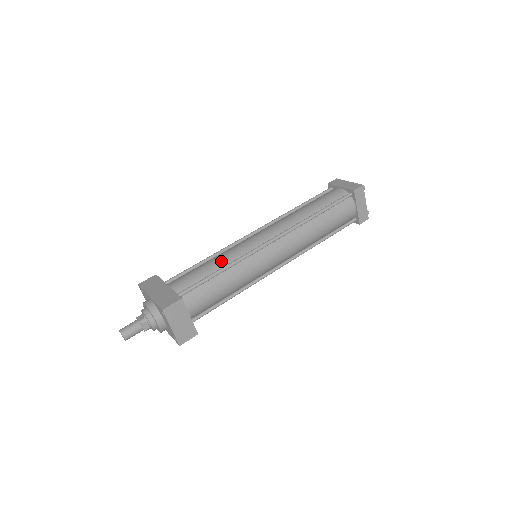
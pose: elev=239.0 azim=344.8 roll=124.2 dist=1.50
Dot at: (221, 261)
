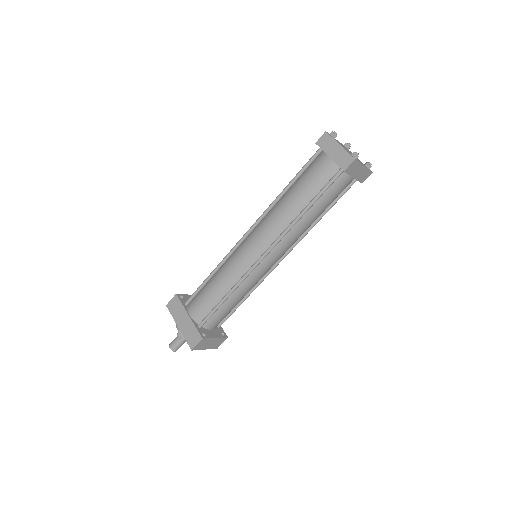
Dot at: (224, 285)
